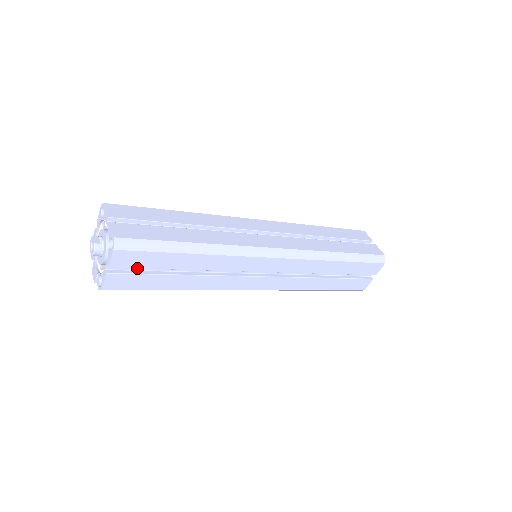
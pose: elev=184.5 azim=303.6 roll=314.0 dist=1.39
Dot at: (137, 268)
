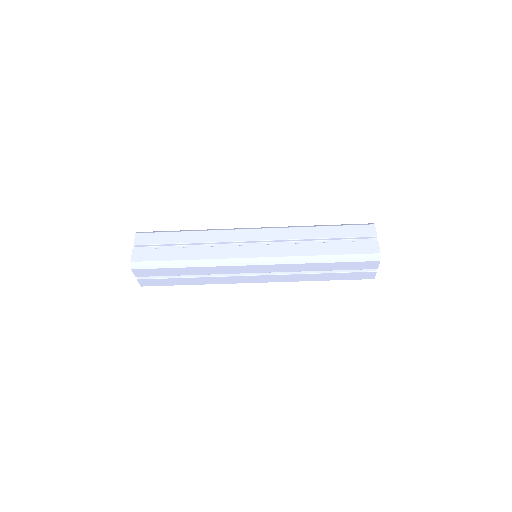
Dot at: occluded
